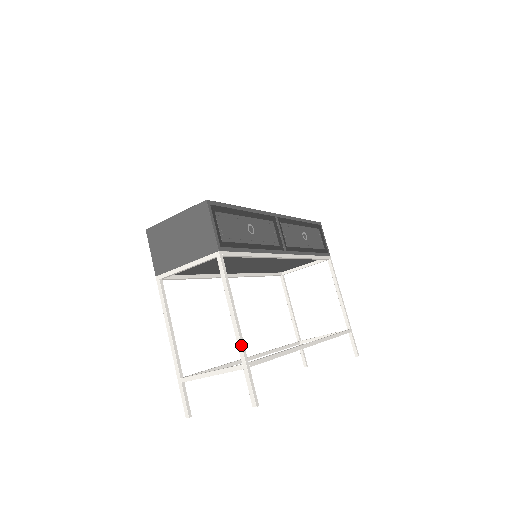
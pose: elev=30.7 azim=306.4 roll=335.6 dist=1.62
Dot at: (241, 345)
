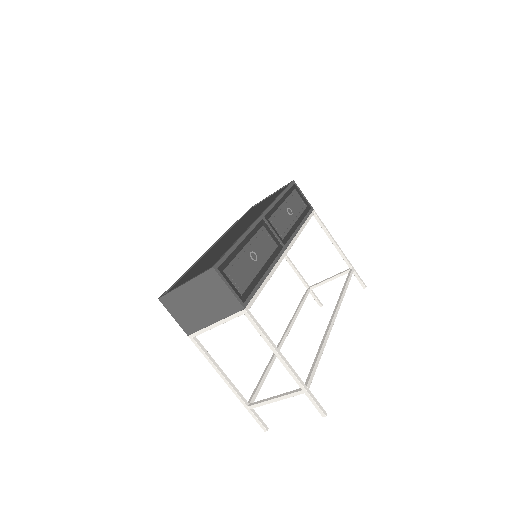
Dot at: (296, 377)
